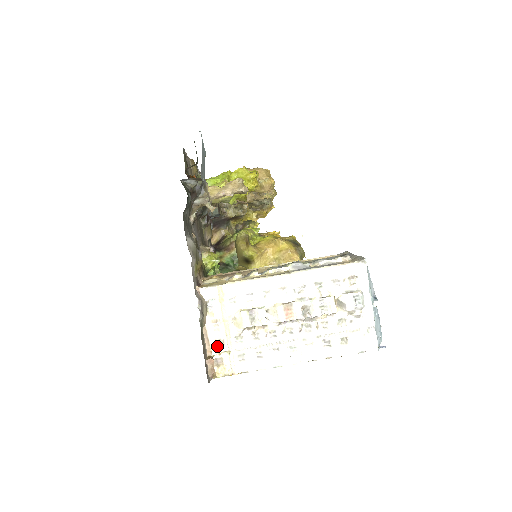
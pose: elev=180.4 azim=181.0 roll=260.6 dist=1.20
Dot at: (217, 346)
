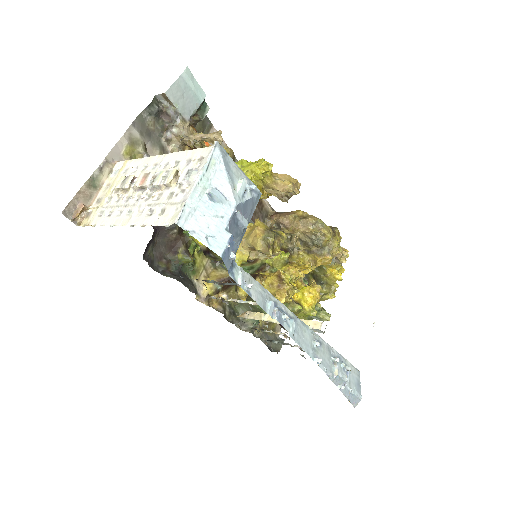
Dot at: (97, 203)
